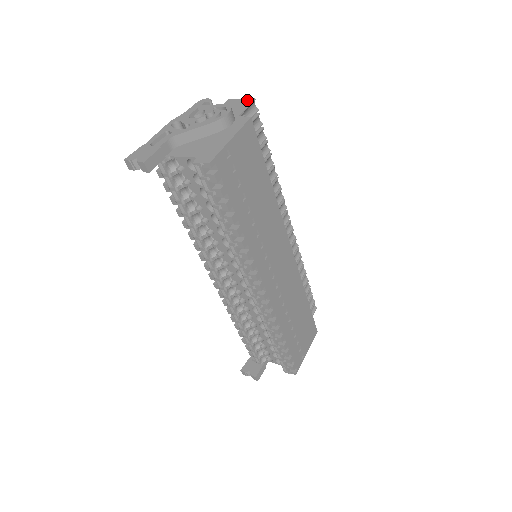
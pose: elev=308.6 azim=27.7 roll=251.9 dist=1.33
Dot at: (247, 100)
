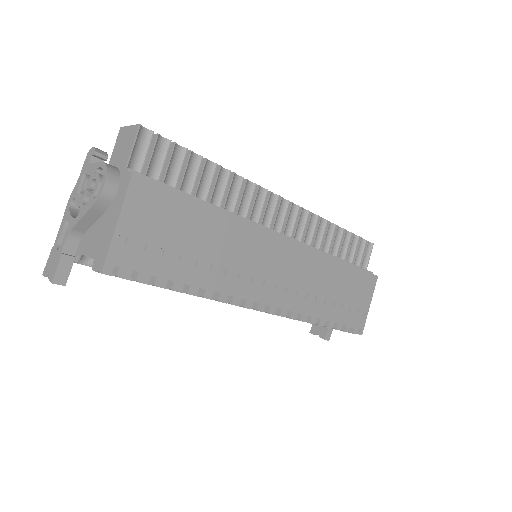
Dot at: (133, 129)
